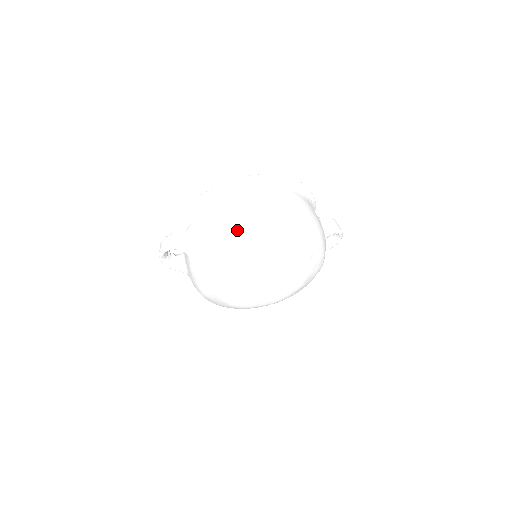
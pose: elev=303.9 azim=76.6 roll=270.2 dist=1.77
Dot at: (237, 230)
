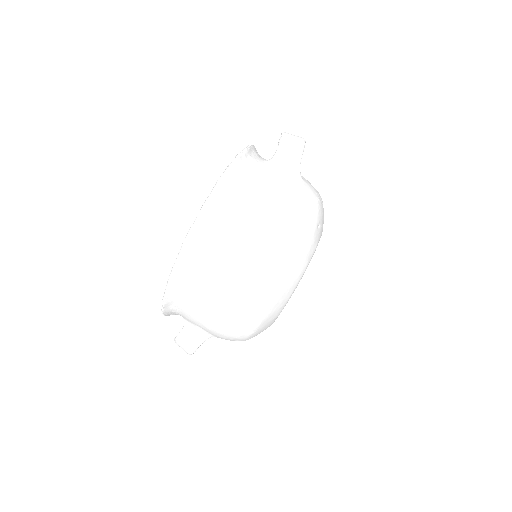
Dot at: (243, 310)
